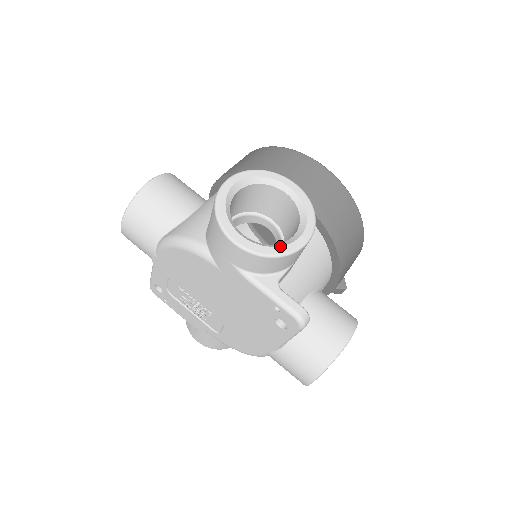
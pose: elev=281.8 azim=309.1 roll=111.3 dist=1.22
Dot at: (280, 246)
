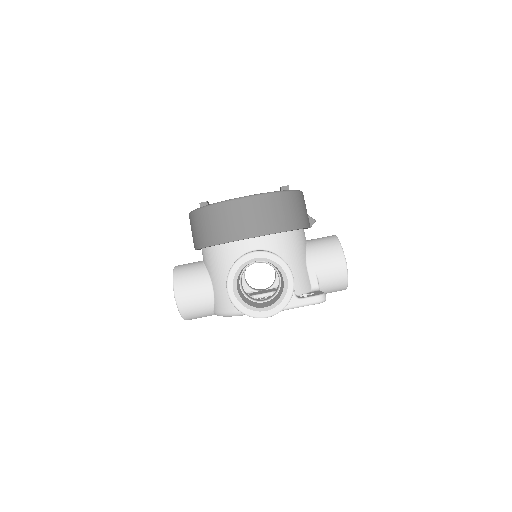
Dot at: (285, 296)
